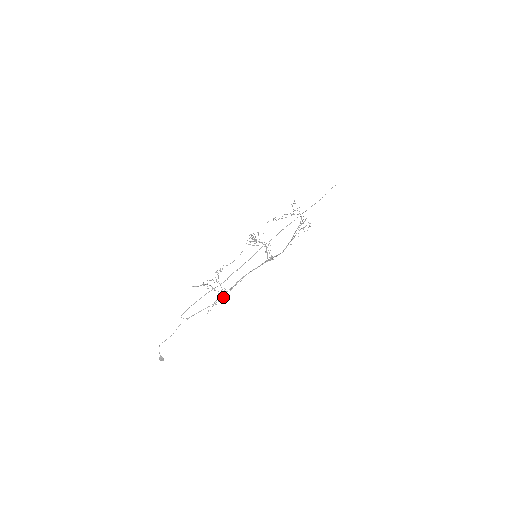
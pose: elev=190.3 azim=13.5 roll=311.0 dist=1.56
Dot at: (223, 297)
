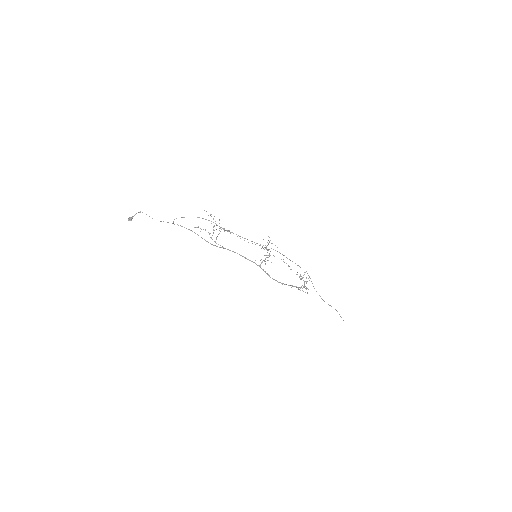
Dot at: occluded
